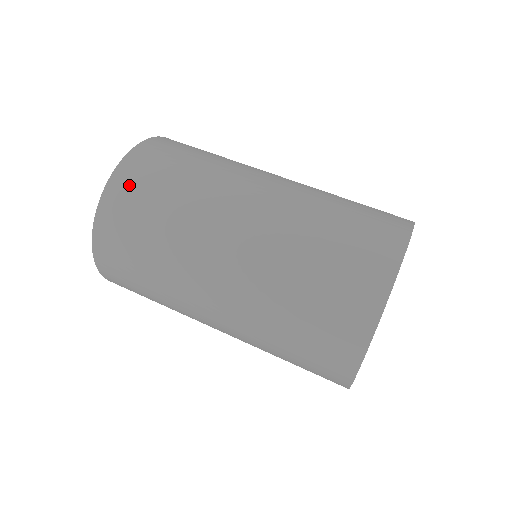
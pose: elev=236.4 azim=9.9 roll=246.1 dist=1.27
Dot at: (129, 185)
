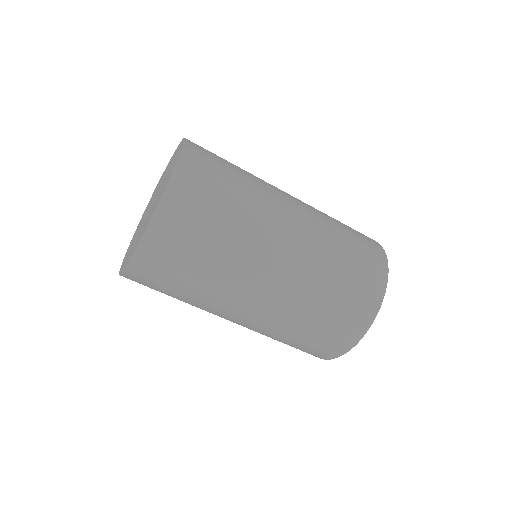
Dot at: (194, 180)
